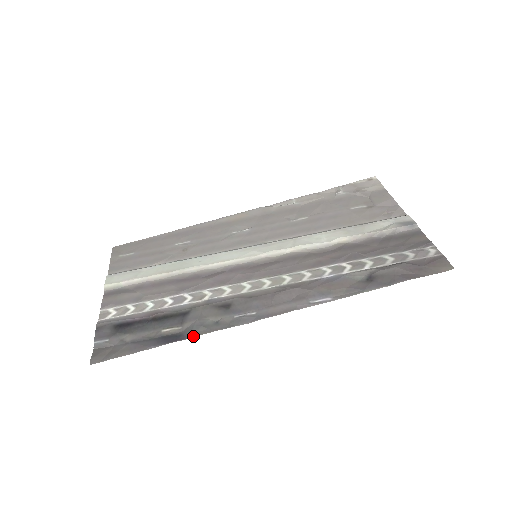
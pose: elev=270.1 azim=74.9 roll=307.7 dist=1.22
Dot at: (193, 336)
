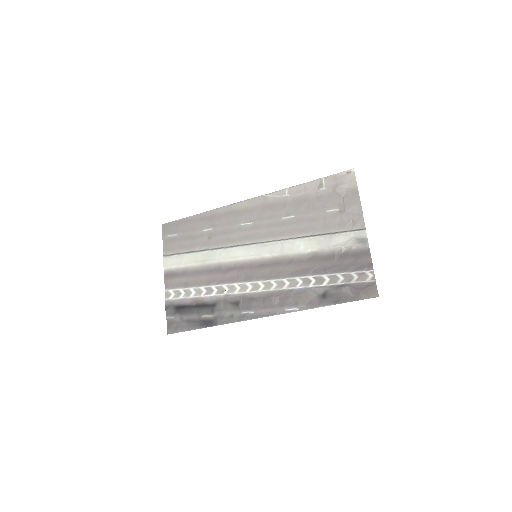
Dot at: occluded
